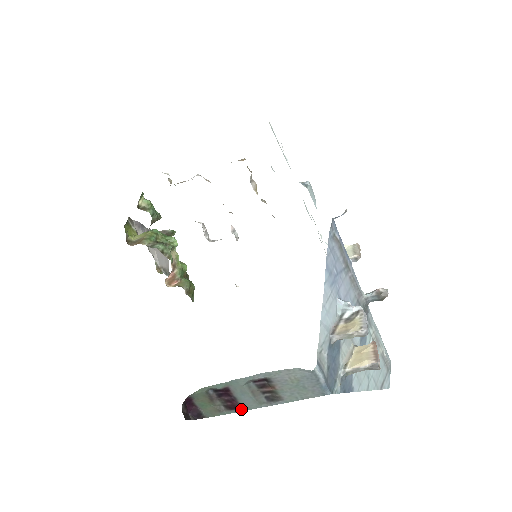
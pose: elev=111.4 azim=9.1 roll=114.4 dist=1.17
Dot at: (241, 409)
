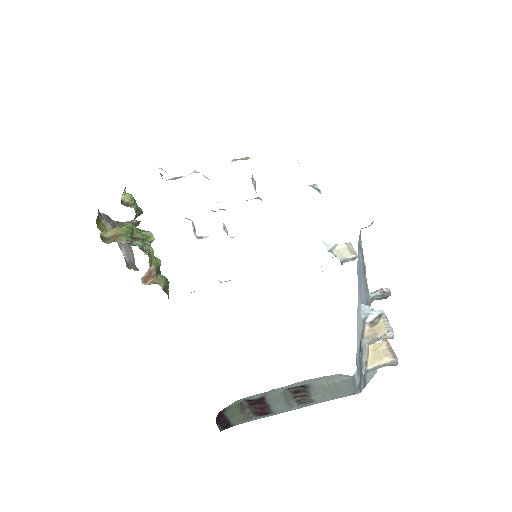
Dot at: (271, 414)
